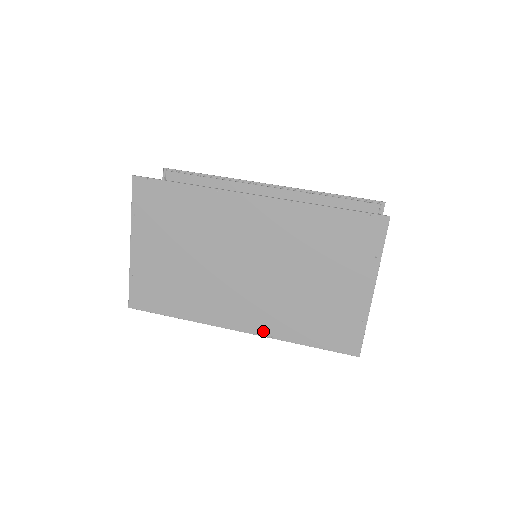
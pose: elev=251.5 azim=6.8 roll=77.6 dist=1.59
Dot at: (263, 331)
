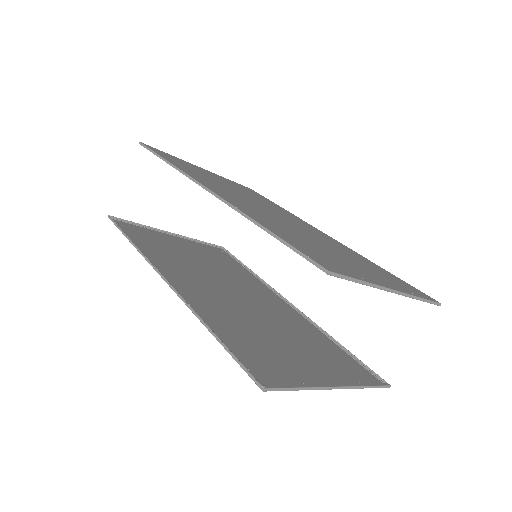
Dot at: (302, 318)
